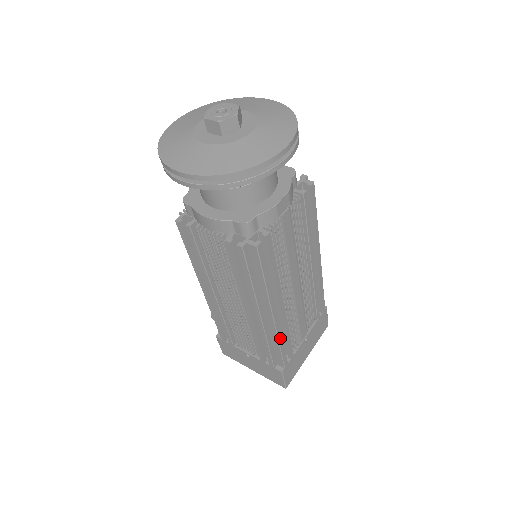
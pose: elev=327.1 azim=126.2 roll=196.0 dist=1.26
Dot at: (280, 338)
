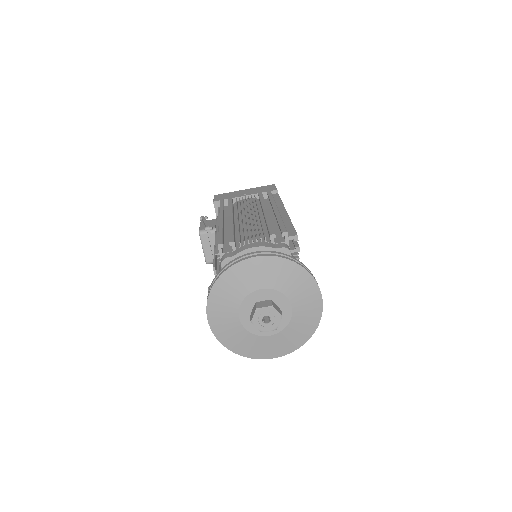
Dot at: occluded
